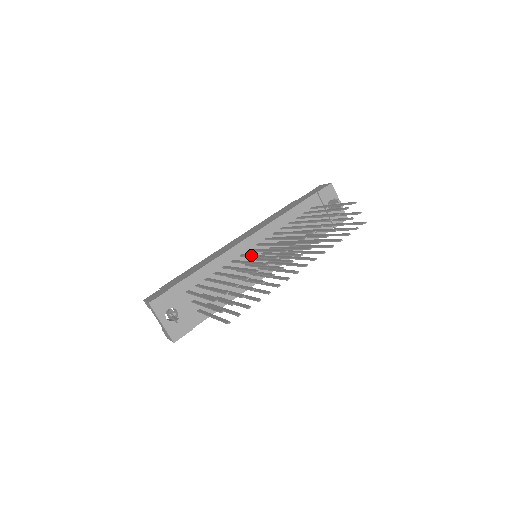
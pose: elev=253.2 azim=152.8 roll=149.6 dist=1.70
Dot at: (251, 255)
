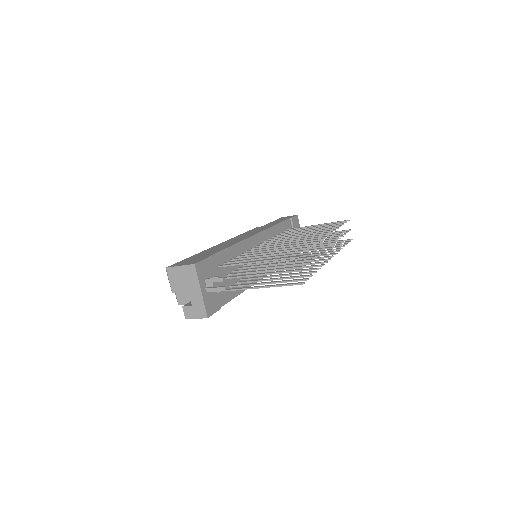
Dot at: (273, 245)
